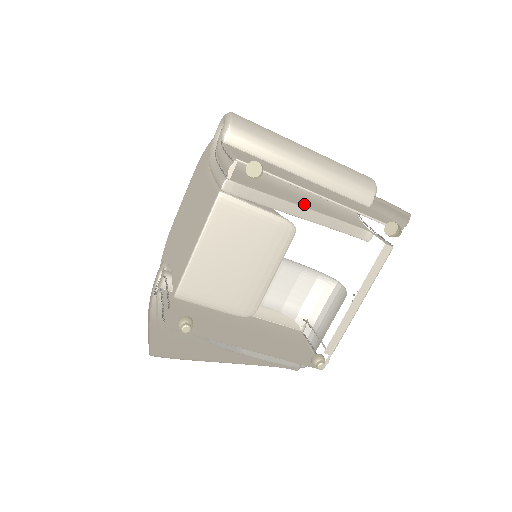
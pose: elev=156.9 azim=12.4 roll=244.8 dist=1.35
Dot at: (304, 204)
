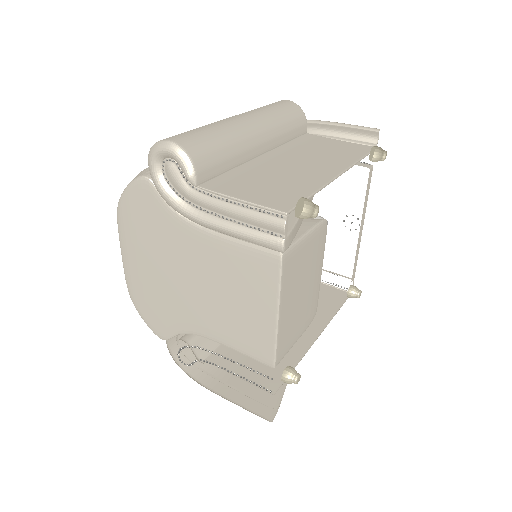
Dot at: occluded
